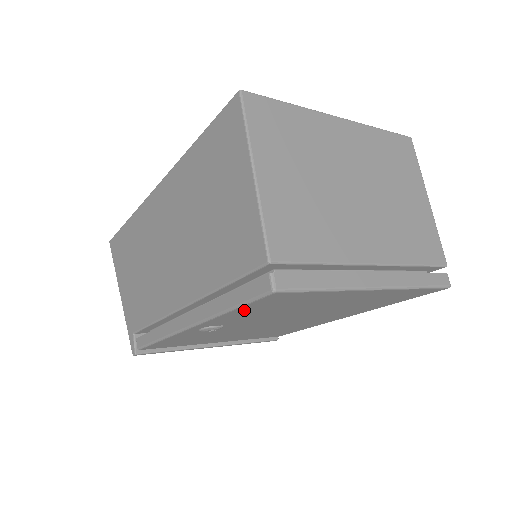
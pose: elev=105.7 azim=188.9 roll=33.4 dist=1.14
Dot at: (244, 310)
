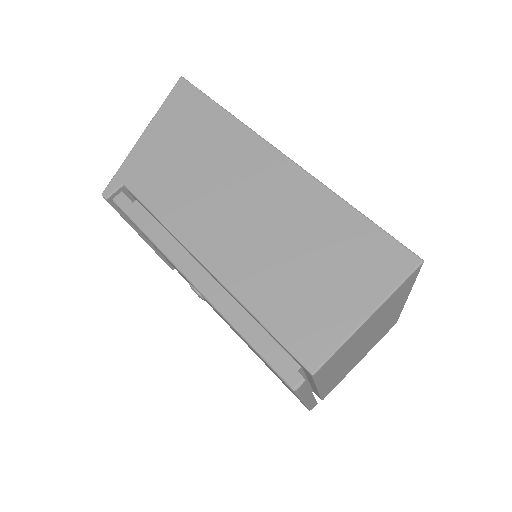
Dot at: occluded
